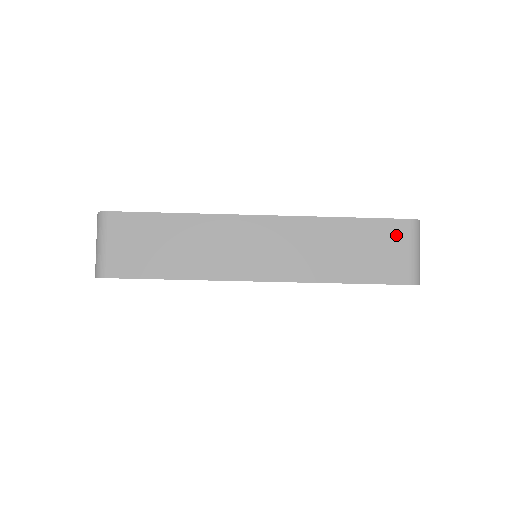
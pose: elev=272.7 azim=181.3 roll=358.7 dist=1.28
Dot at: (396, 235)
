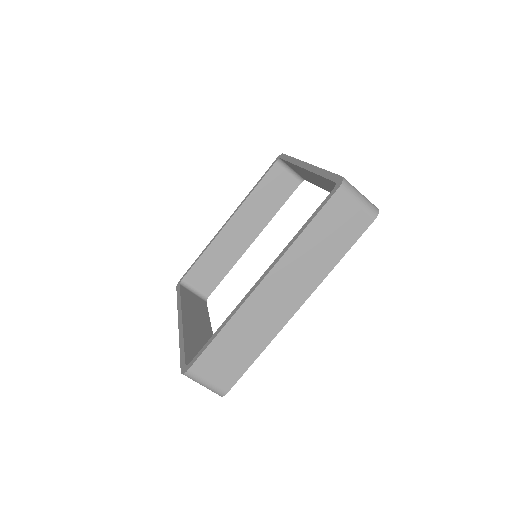
Dot at: (340, 205)
